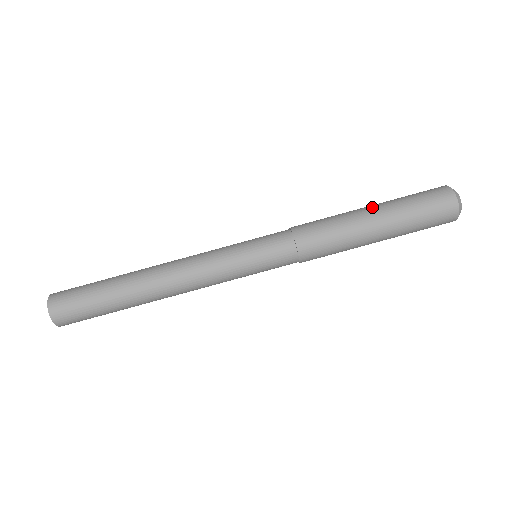
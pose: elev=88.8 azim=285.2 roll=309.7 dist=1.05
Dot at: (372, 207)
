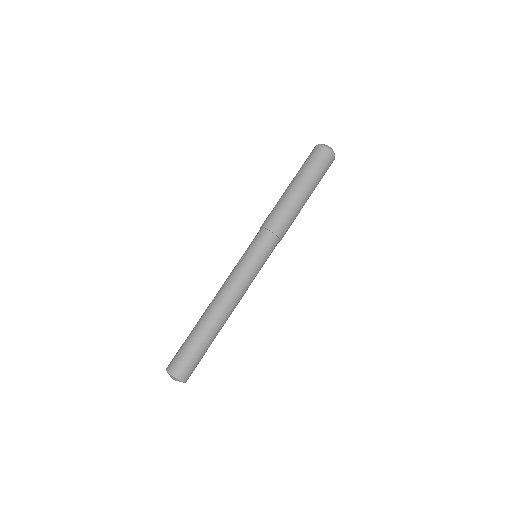
Dot at: (298, 186)
